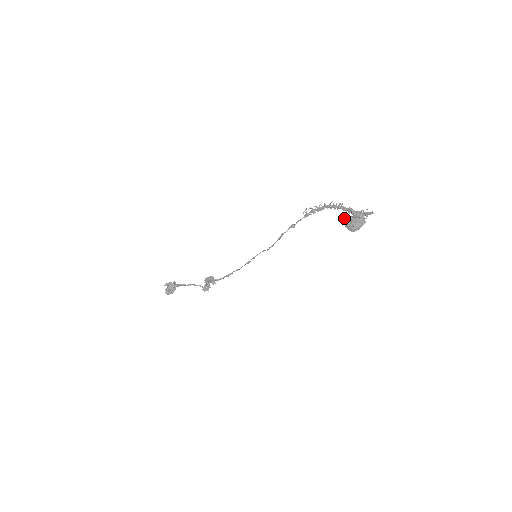
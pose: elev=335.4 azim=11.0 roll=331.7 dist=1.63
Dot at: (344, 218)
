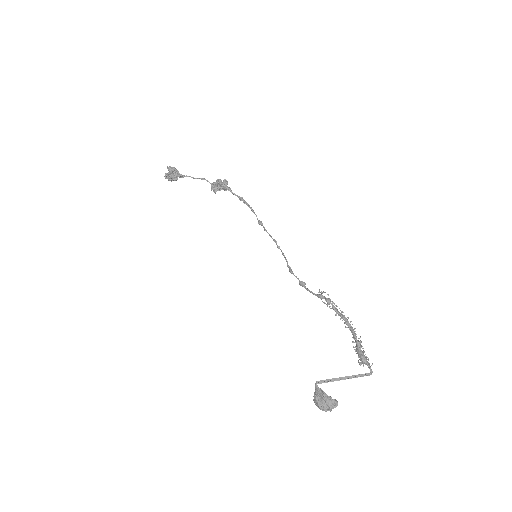
Dot at: occluded
